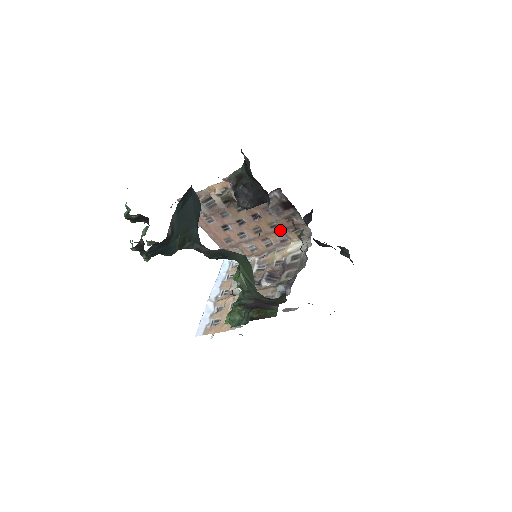
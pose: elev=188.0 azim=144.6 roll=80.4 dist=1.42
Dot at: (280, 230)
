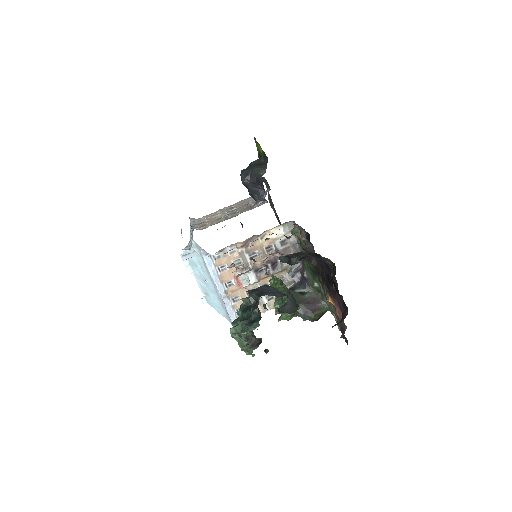
Dot at: (273, 233)
